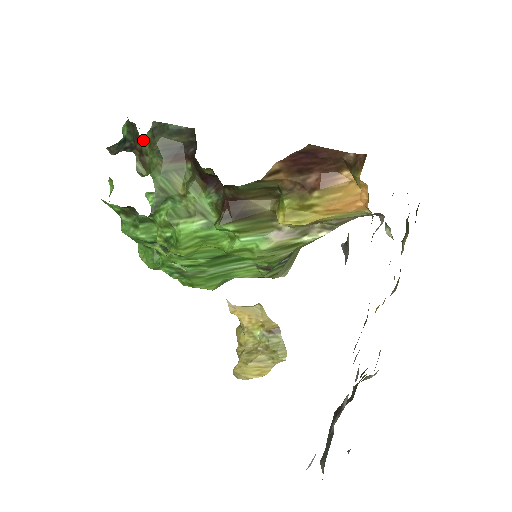
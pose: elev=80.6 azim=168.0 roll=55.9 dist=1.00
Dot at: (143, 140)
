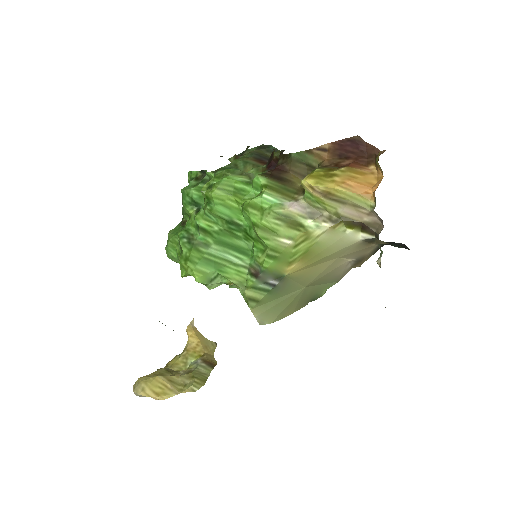
Dot at: (248, 151)
